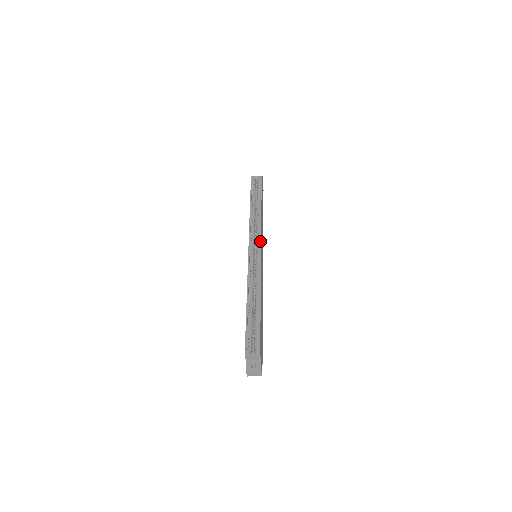
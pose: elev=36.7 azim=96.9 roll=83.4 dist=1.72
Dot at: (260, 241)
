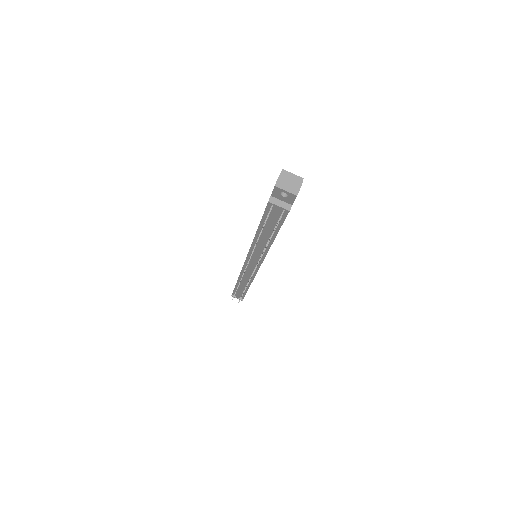
Dot at: occluded
